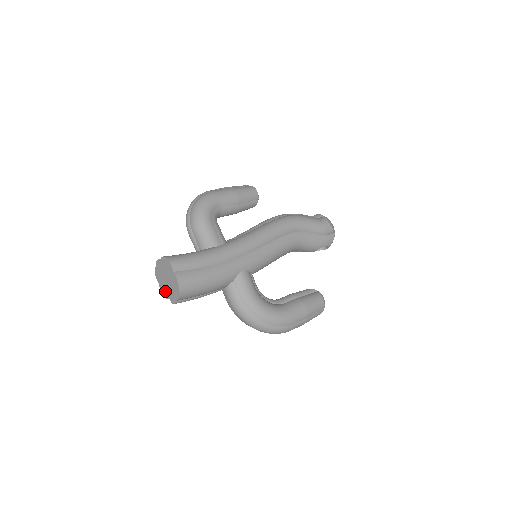
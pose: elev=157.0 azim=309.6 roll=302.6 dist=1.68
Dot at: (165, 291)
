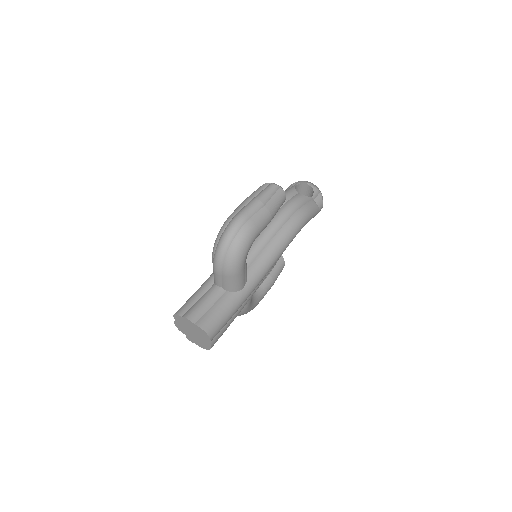
Dot at: (182, 330)
